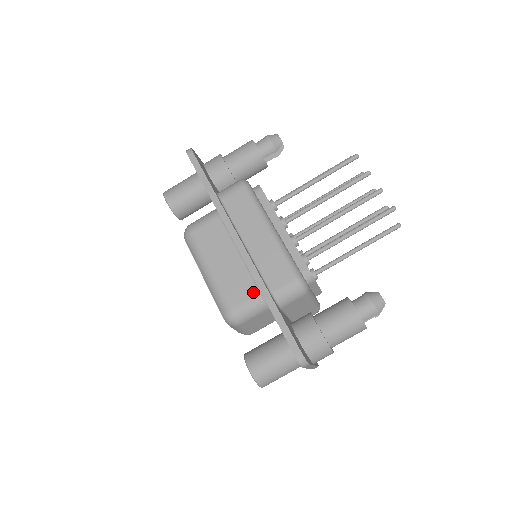
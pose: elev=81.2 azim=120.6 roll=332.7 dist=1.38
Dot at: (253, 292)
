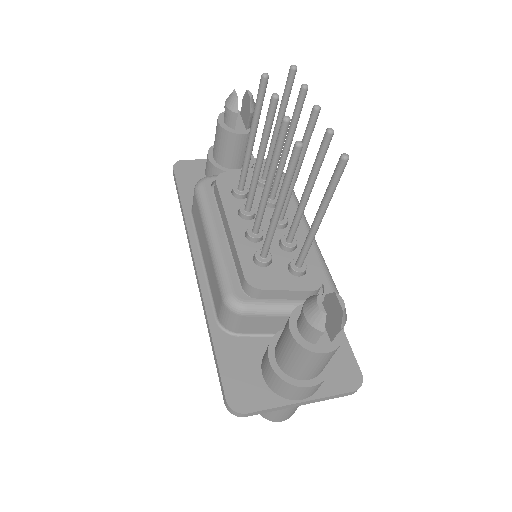
Dot at: occluded
